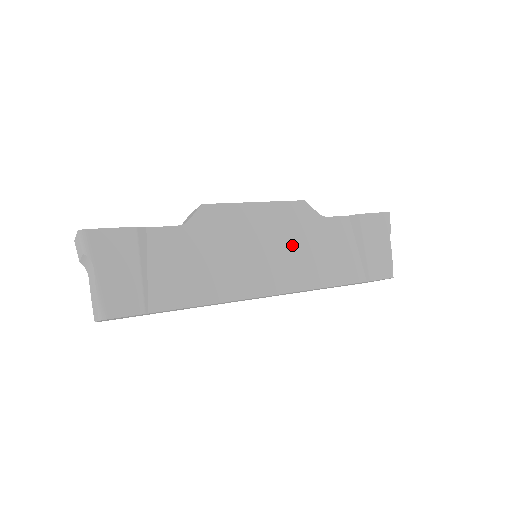
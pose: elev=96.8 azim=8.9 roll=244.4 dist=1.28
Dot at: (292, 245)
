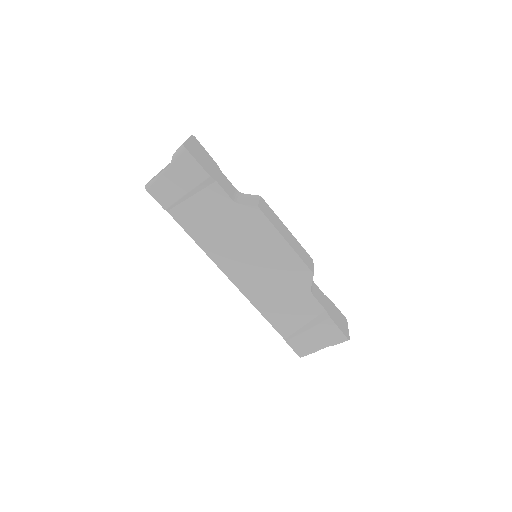
Dot at: (274, 279)
